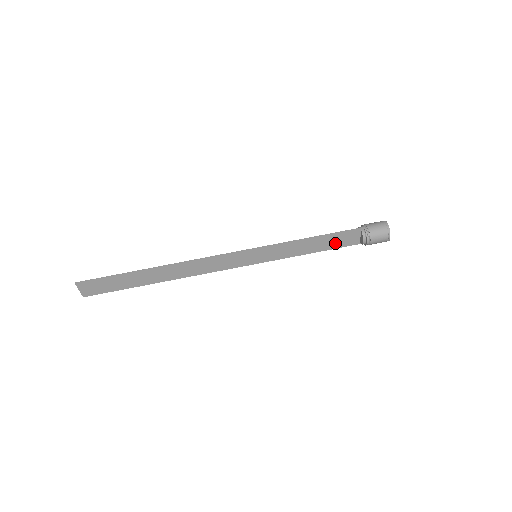
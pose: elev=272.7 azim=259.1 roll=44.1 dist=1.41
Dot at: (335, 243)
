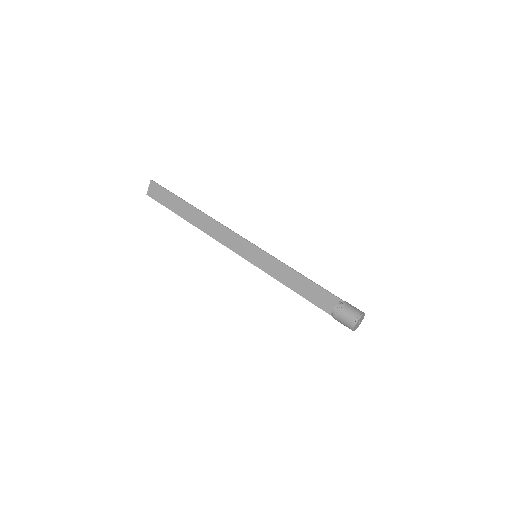
Dot at: (314, 296)
